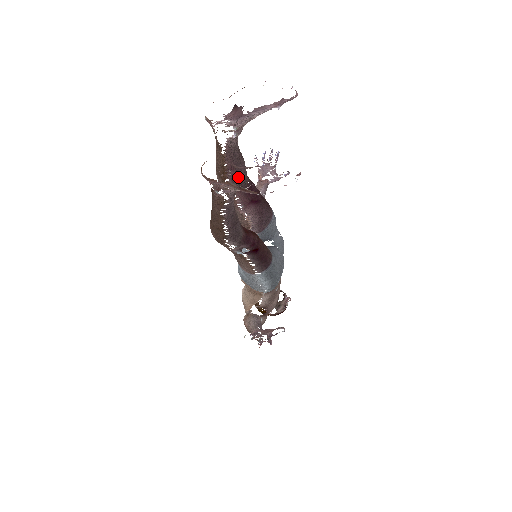
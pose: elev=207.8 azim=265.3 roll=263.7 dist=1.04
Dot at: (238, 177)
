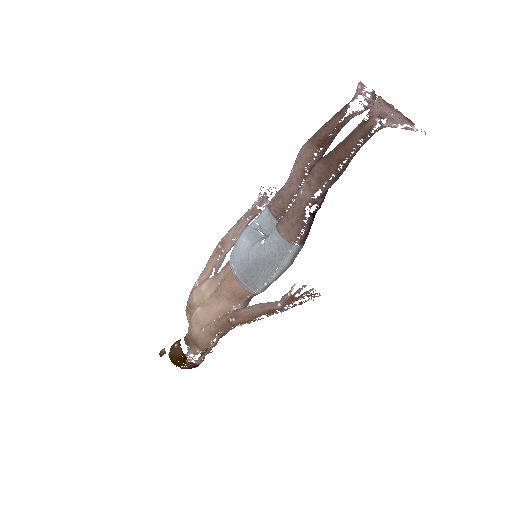
Dot at: (323, 153)
